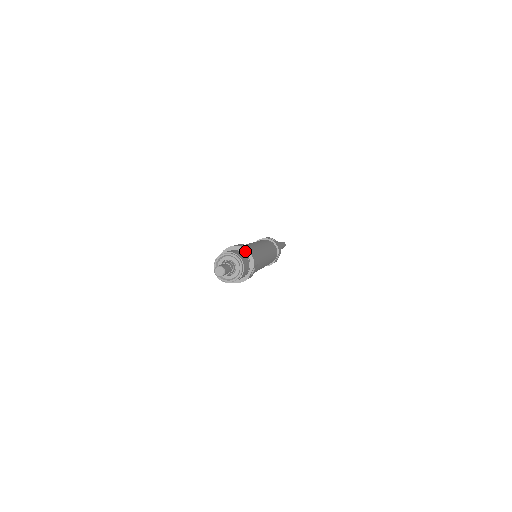
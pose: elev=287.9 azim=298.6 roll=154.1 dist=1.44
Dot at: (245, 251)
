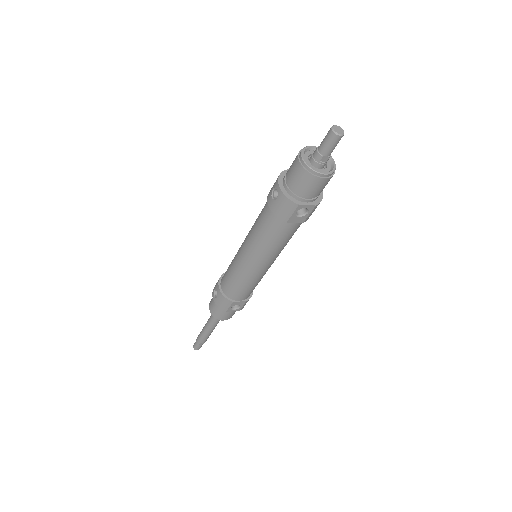
Dot at: occluded
